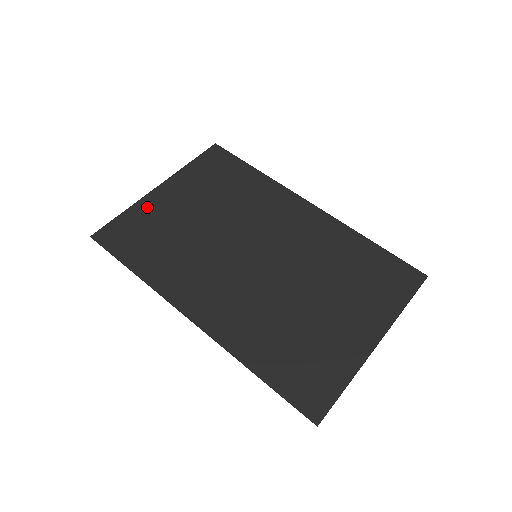
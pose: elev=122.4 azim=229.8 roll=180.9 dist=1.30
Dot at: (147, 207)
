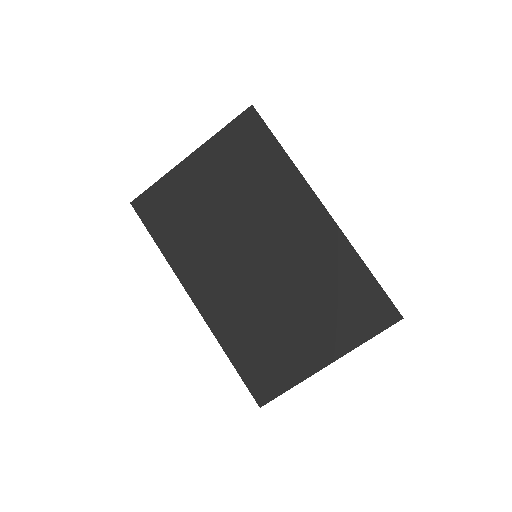
Dot at: (176, 180)
